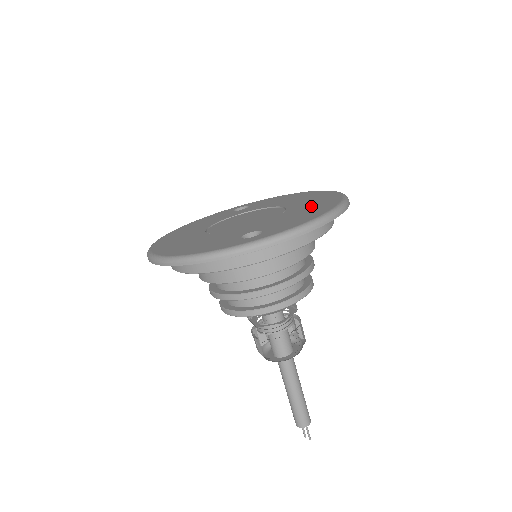
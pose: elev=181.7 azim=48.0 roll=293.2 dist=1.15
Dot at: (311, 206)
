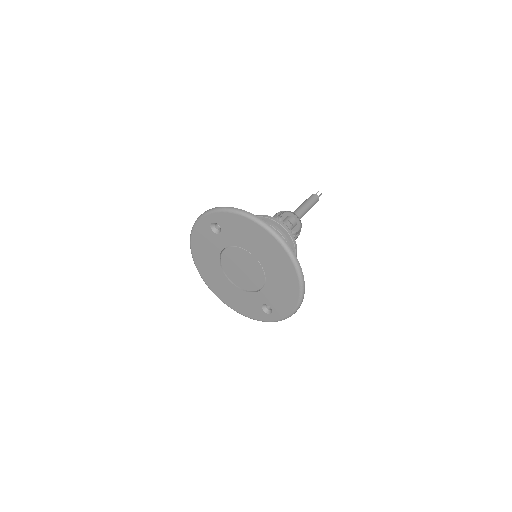
Dot at: (281, 279)
